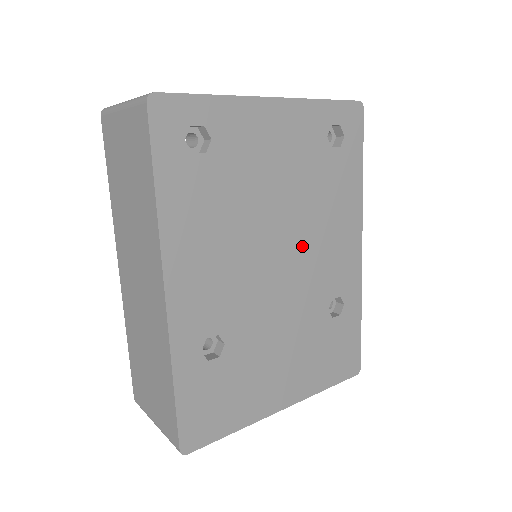
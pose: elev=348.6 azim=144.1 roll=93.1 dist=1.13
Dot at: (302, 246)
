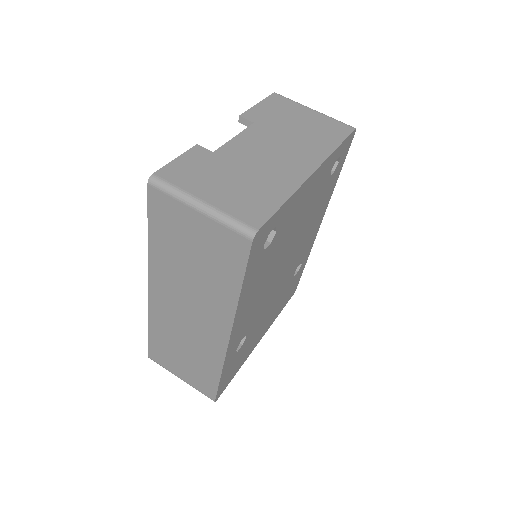
Dot at: (295, 251)
